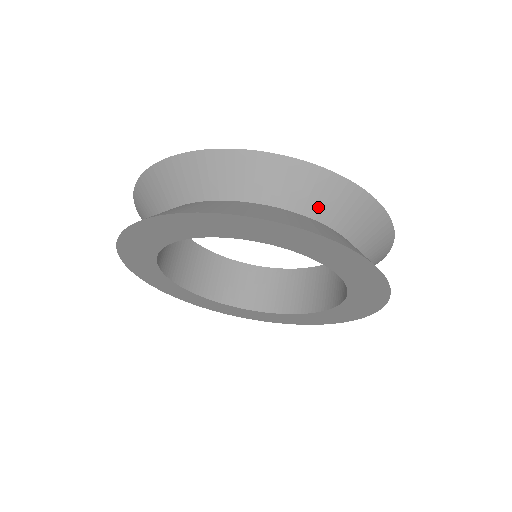
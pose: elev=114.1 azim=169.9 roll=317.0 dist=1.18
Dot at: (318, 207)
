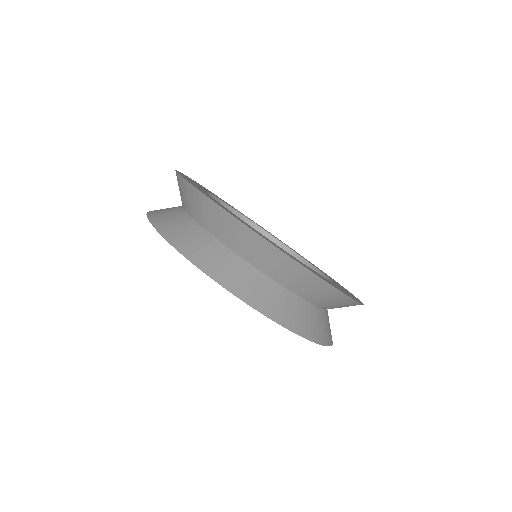
Dot at: (287, 281)
